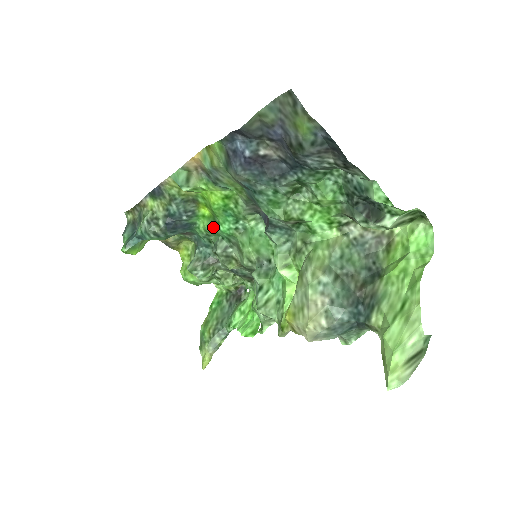
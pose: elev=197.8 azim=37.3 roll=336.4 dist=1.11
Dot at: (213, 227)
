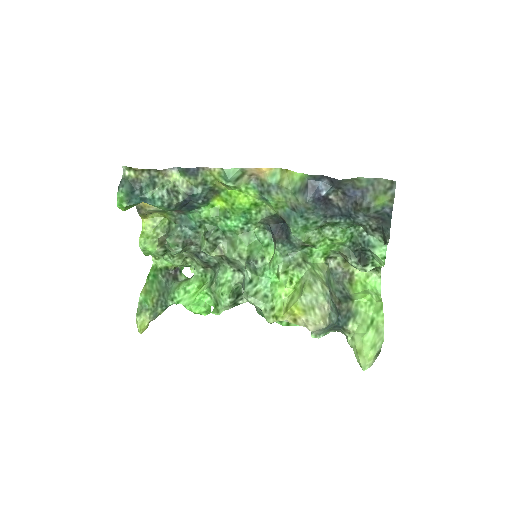
Dot at: (217, 218)
